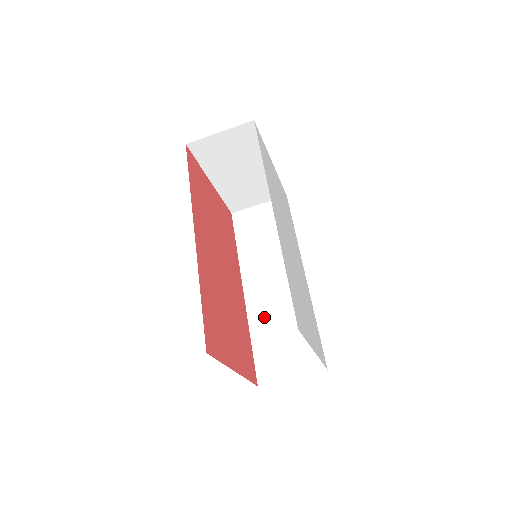
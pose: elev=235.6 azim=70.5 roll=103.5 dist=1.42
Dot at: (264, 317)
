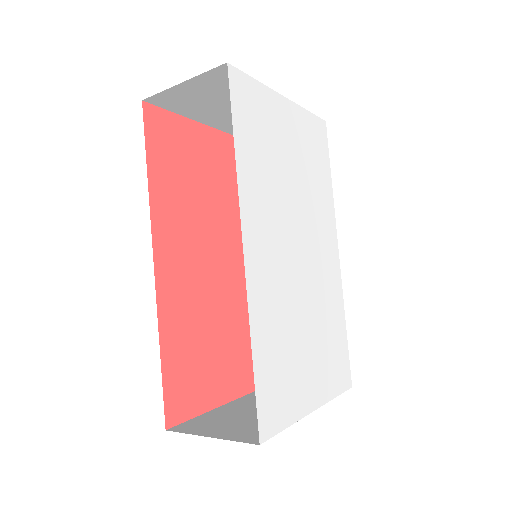
Dot at: occluded
